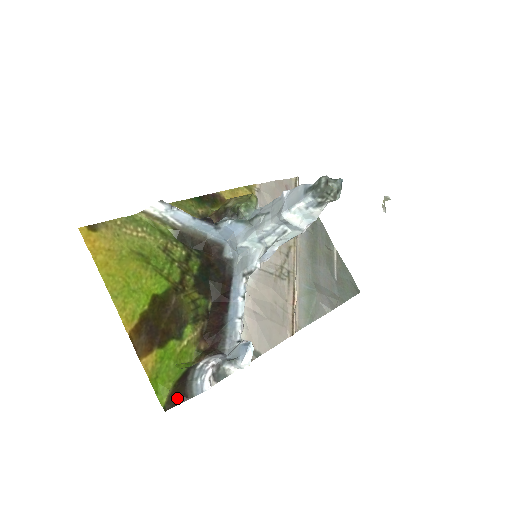
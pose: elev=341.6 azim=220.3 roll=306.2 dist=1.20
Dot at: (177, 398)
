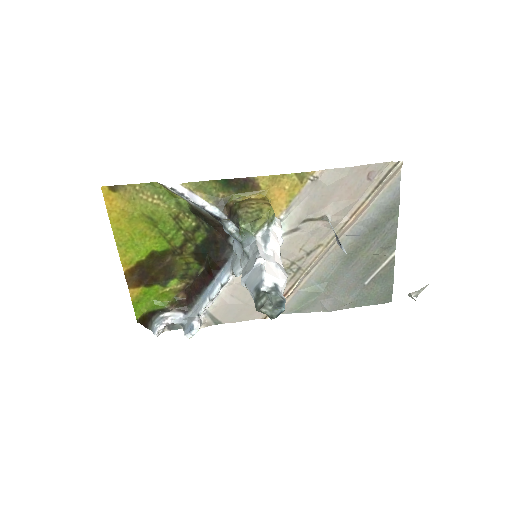
Dot at: (144, 322)
